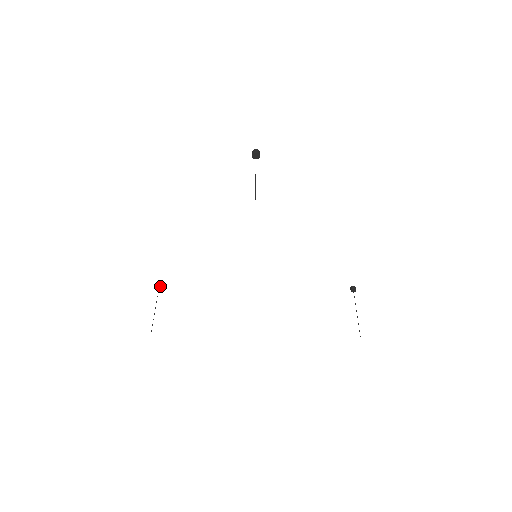
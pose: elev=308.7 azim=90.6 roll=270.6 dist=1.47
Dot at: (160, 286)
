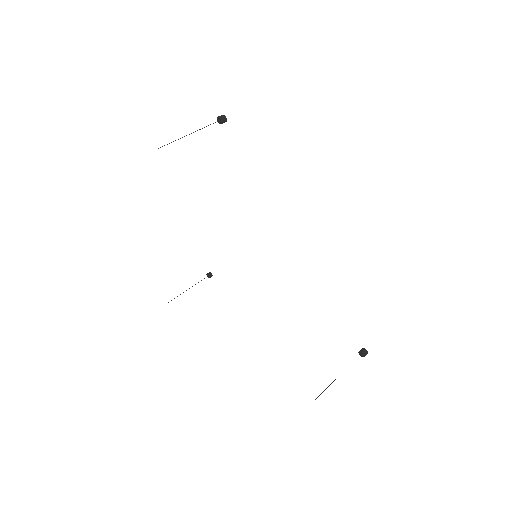
Dot at: (210, 273)
